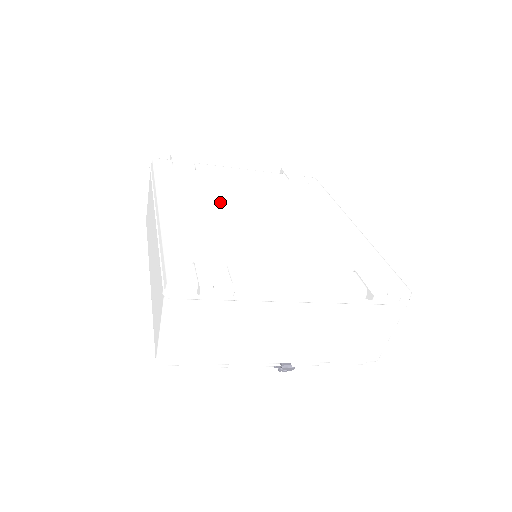
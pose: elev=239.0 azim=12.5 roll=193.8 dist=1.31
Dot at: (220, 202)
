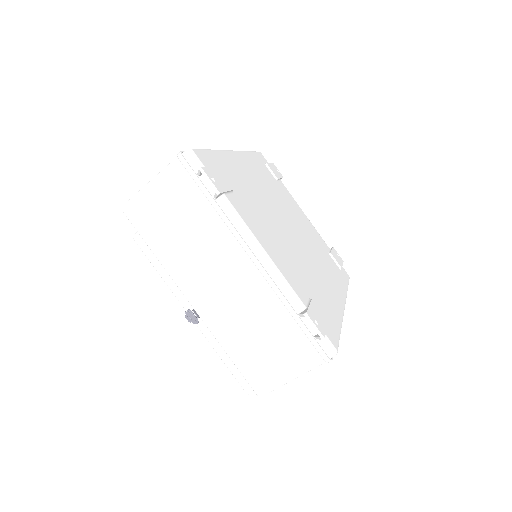
Dot at: (271, 195)
